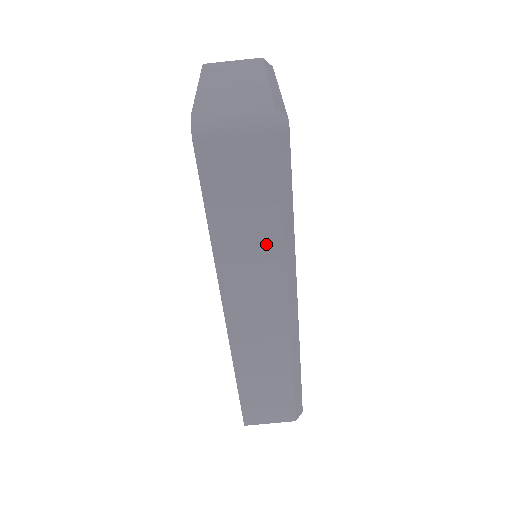
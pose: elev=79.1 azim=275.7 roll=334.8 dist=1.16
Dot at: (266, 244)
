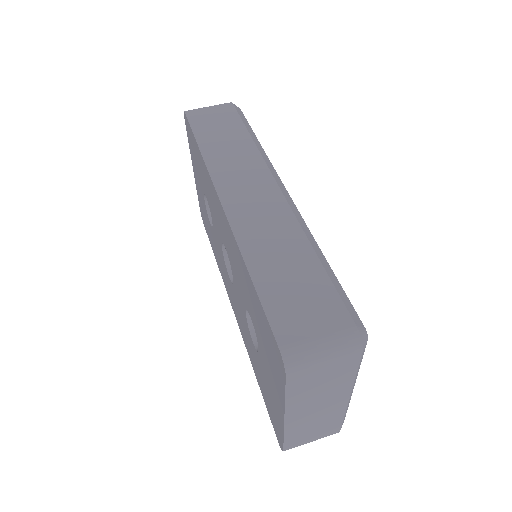
Dot at: (242, 146)
